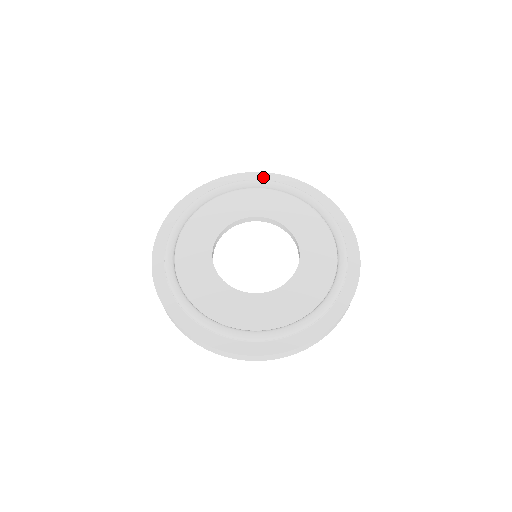
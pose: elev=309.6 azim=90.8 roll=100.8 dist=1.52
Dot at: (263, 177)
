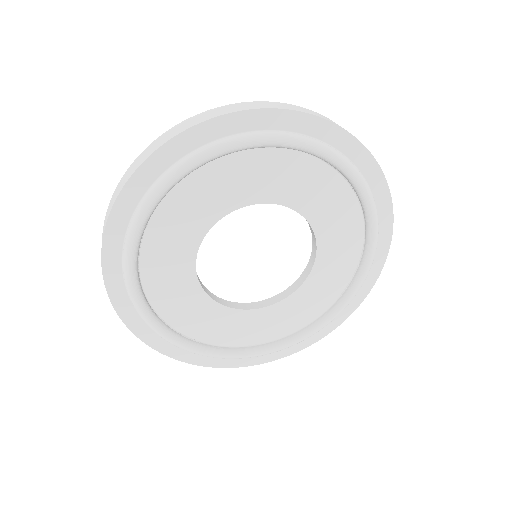
Dot at: (237, 124)
